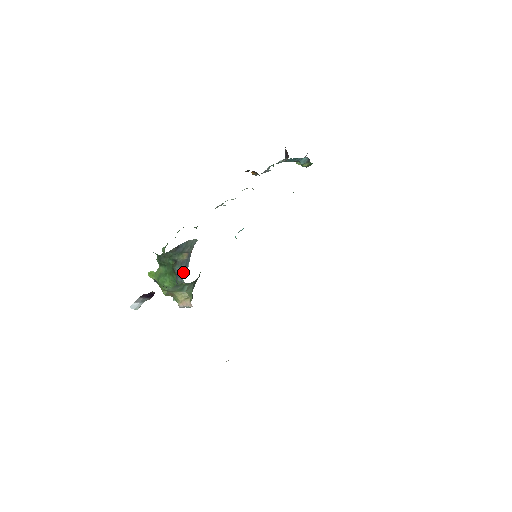
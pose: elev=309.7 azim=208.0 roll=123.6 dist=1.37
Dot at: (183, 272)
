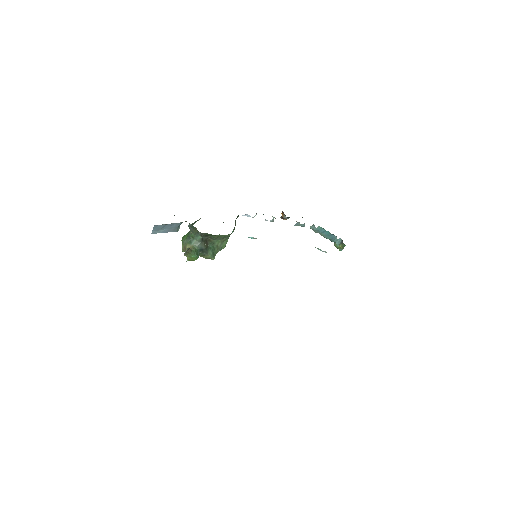
Dot at: occluded
